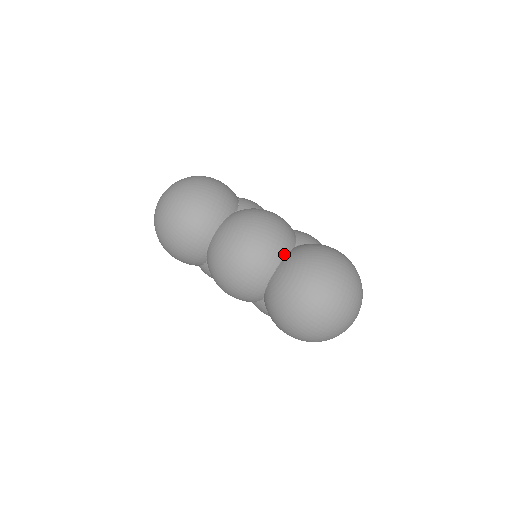
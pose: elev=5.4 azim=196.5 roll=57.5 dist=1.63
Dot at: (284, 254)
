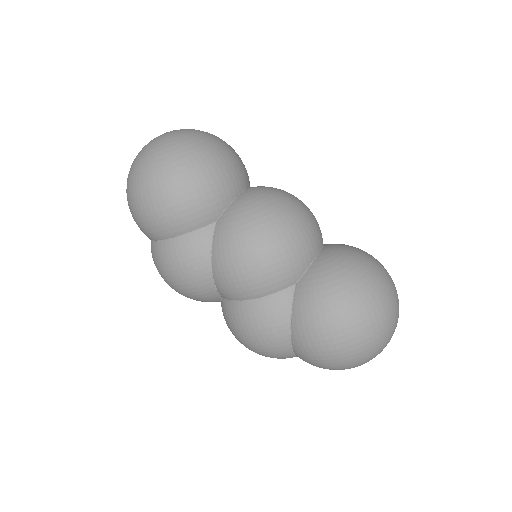
Dot at: occluded
